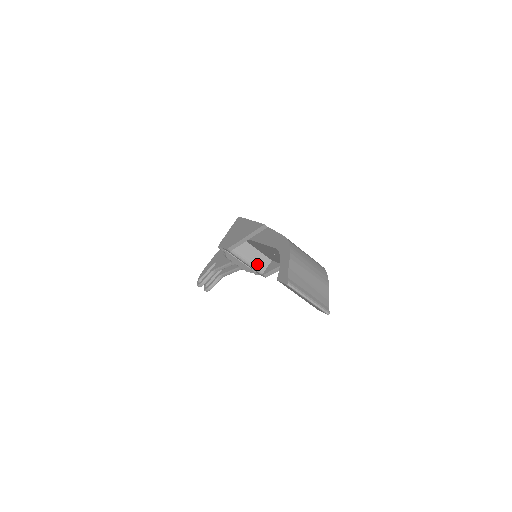
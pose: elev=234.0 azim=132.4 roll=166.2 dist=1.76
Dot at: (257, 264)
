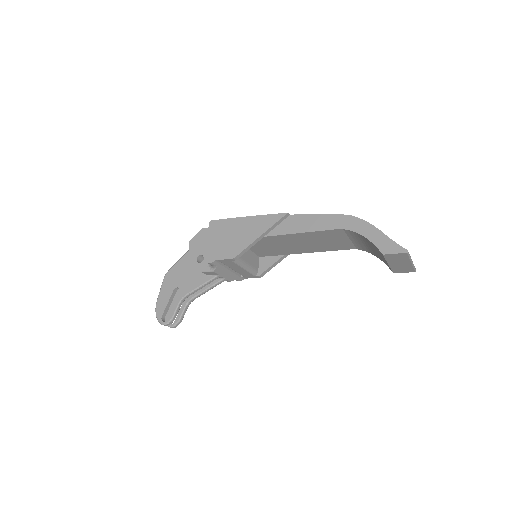
Dot at: (252, 266)
